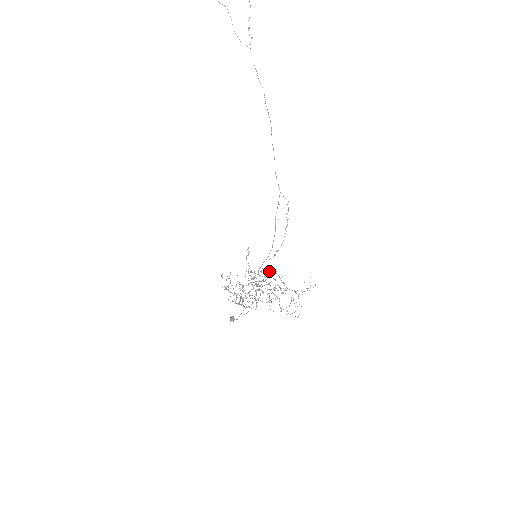
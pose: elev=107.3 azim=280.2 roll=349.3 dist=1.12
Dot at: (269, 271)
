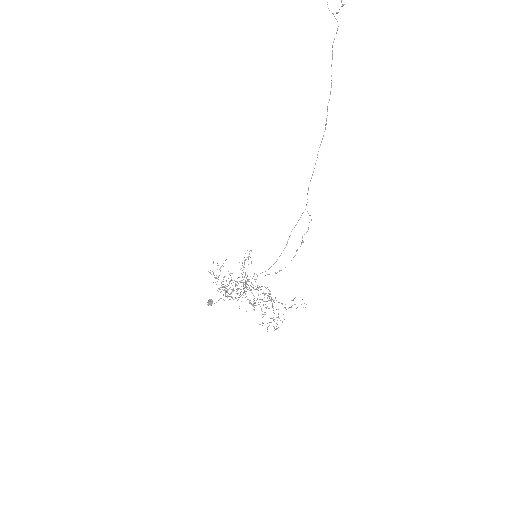
Dot at: occluded
